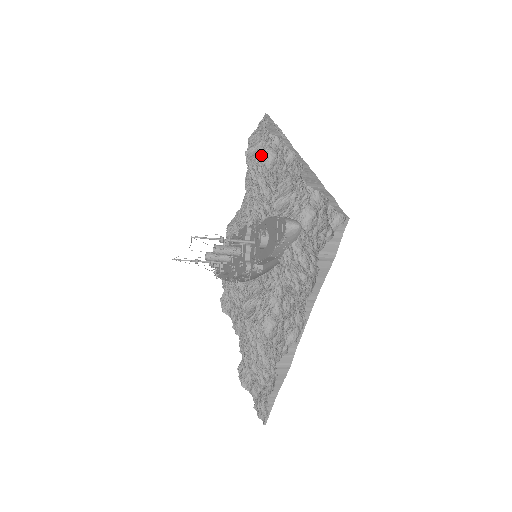
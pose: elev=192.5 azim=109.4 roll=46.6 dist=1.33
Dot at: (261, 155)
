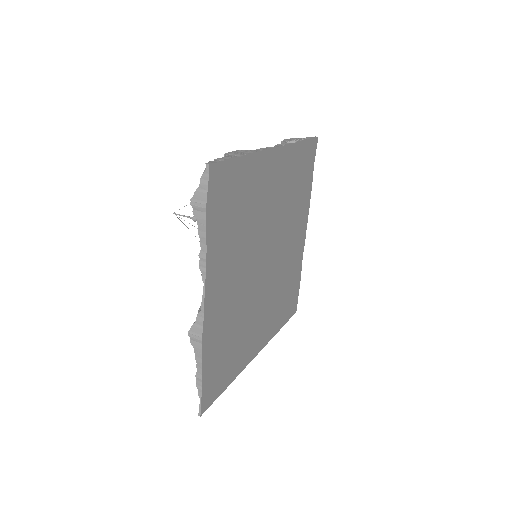
Dot at: occluded
